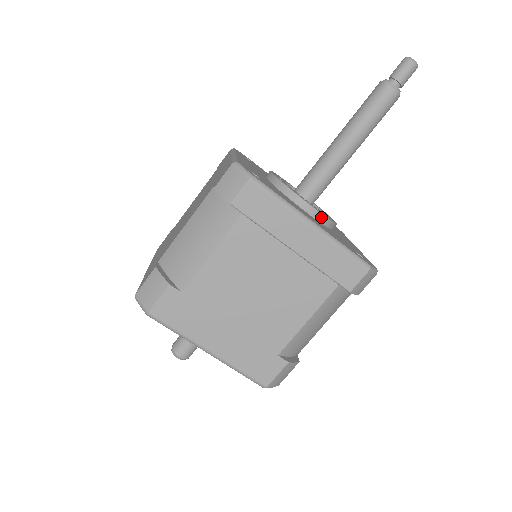
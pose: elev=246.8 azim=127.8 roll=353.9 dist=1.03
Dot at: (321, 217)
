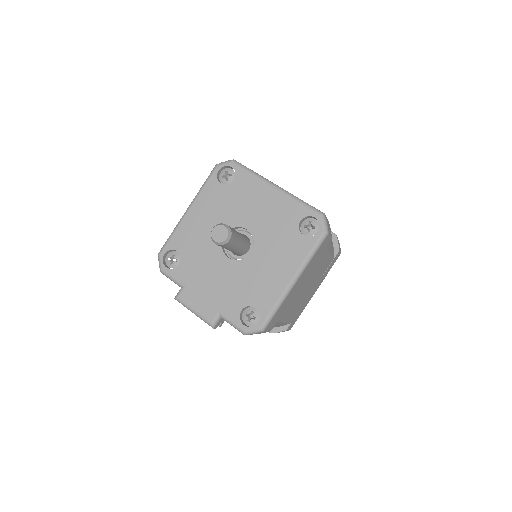
Dot at: occluded
